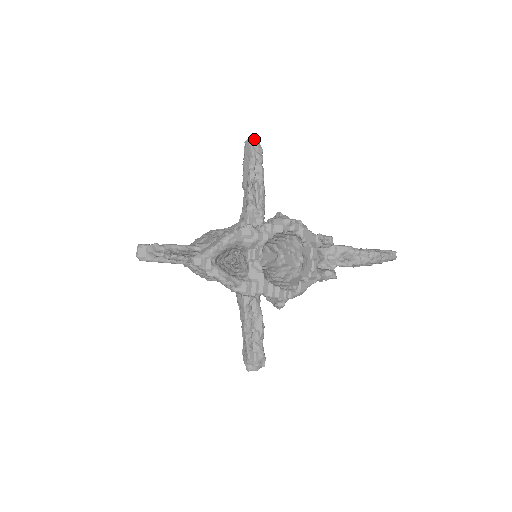
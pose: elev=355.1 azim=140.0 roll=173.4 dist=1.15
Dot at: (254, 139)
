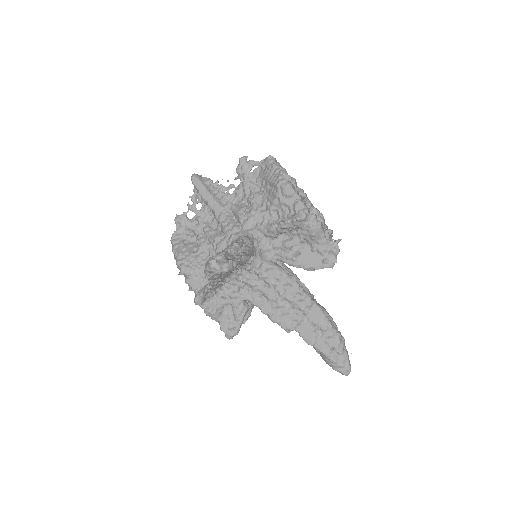
Dot at: occluded
